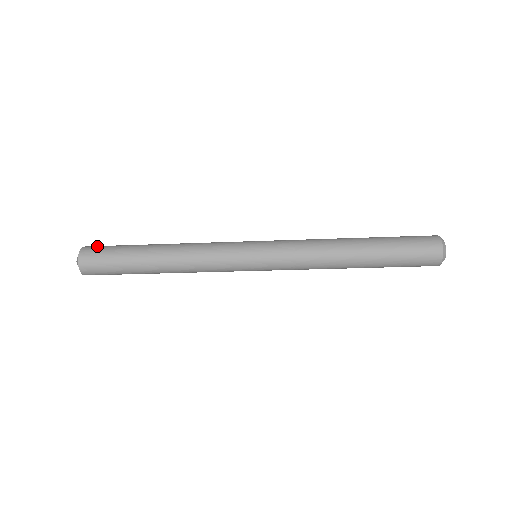
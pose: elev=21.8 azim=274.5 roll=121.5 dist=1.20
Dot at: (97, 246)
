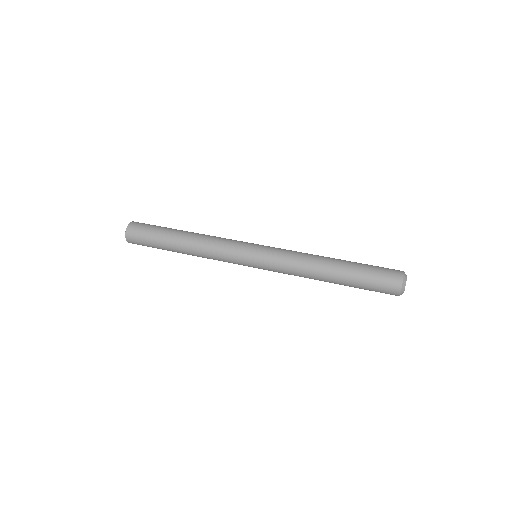
Dot at: (137, 228)
